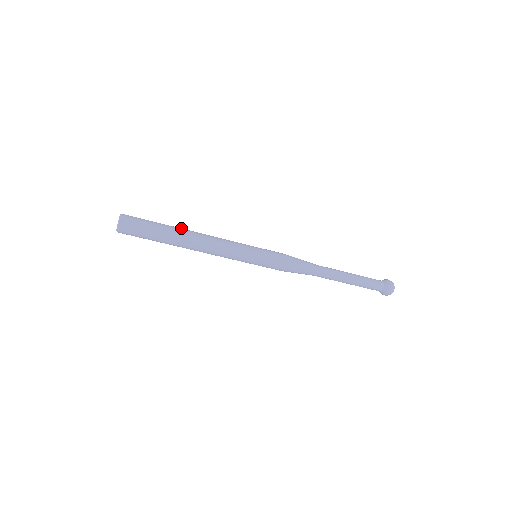
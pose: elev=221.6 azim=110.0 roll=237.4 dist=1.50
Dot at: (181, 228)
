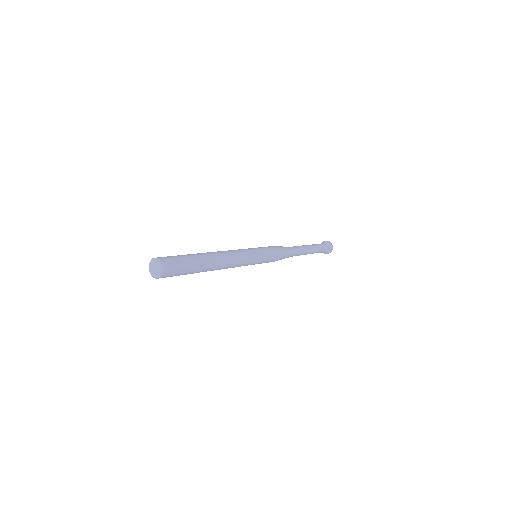
Dot at: (204, 253)
